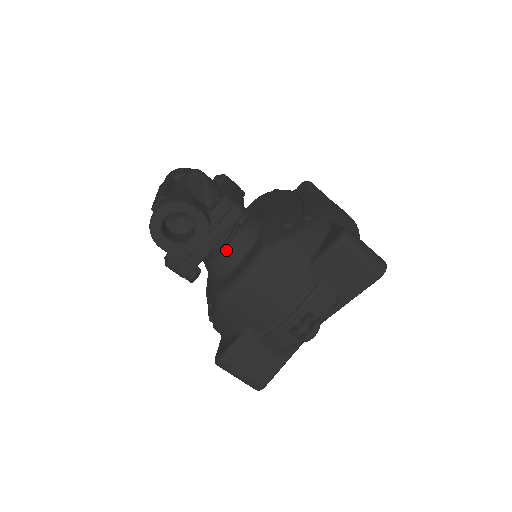
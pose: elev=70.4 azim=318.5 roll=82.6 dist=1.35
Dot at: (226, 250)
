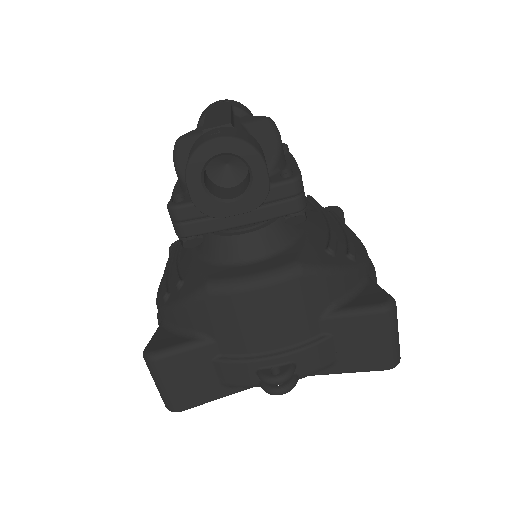
Dot at: (248, 236)
